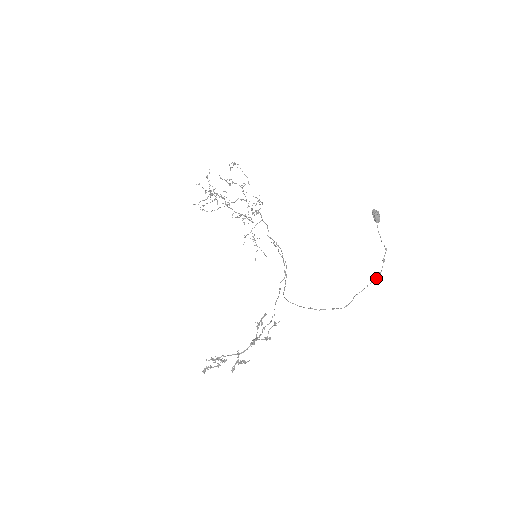
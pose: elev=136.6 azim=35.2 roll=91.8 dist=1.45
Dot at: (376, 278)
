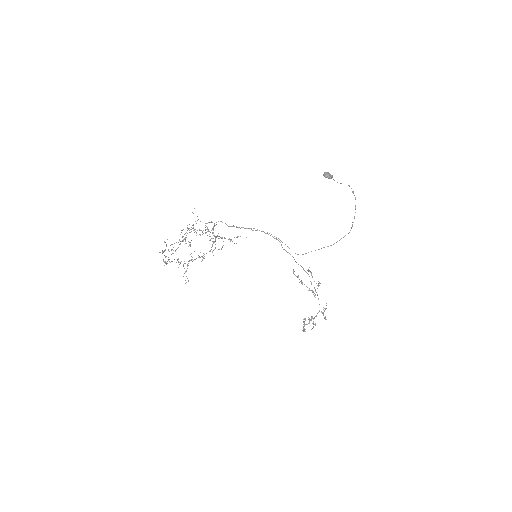
Dot at: occluded
